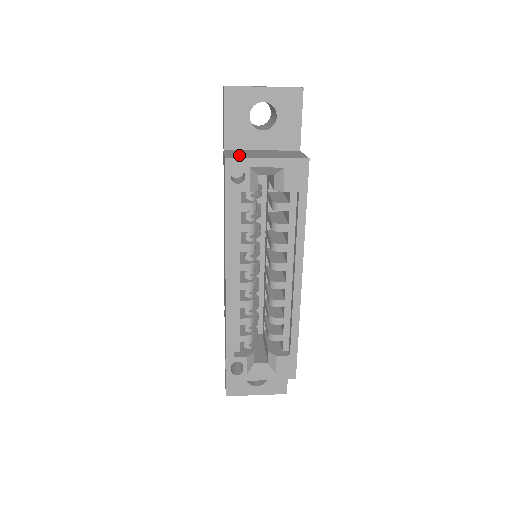
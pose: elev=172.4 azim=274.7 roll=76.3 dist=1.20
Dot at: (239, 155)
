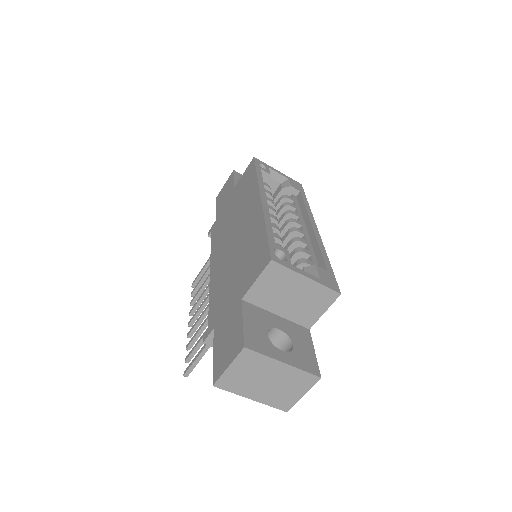
Dot at: occluded
